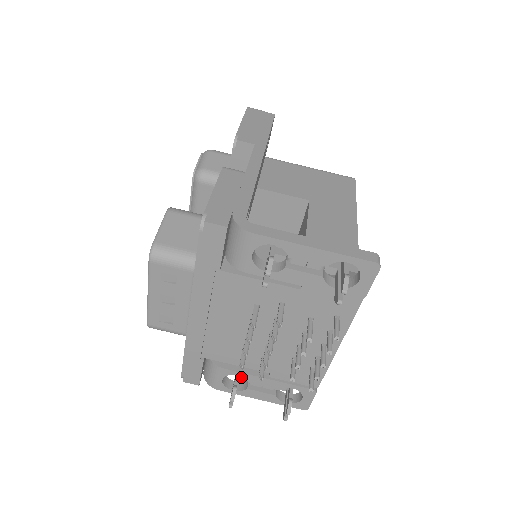
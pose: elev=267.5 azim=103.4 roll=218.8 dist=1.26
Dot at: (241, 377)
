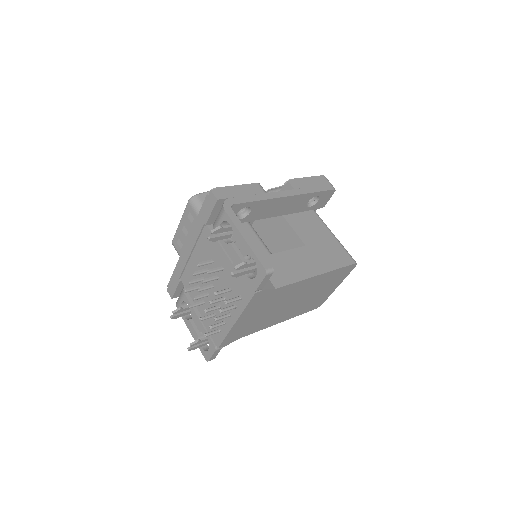
Dot at: occluded
